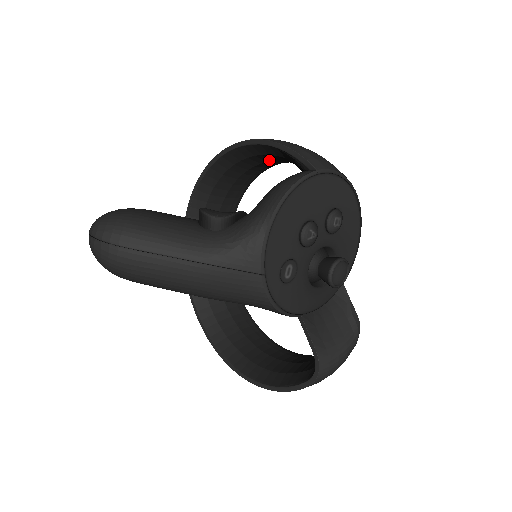
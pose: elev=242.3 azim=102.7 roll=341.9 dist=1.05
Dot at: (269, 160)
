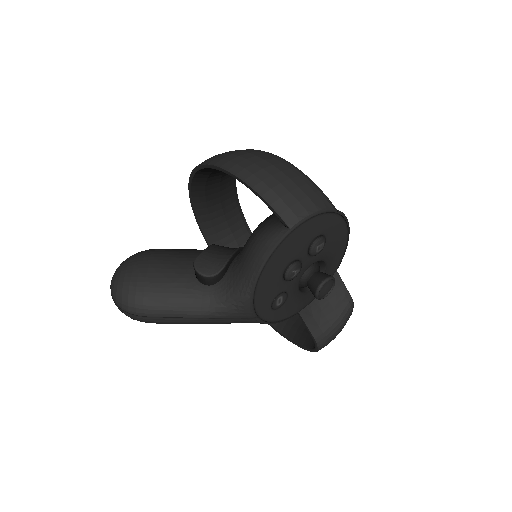
Dot at: occluded
